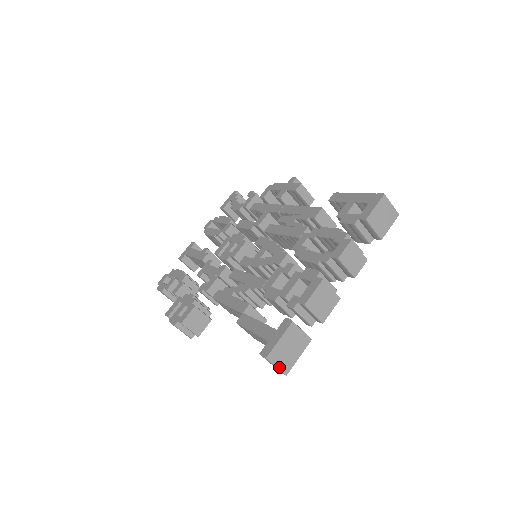
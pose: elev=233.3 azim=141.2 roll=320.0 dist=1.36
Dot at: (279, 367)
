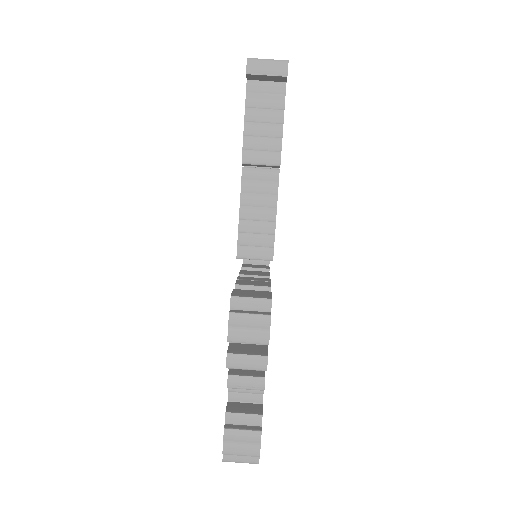
Dot at: (271, 60)
